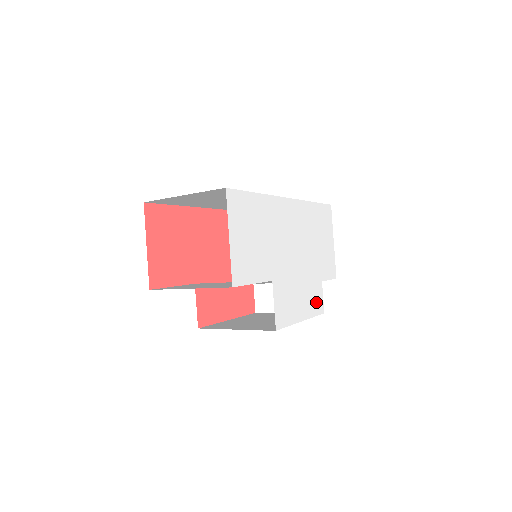
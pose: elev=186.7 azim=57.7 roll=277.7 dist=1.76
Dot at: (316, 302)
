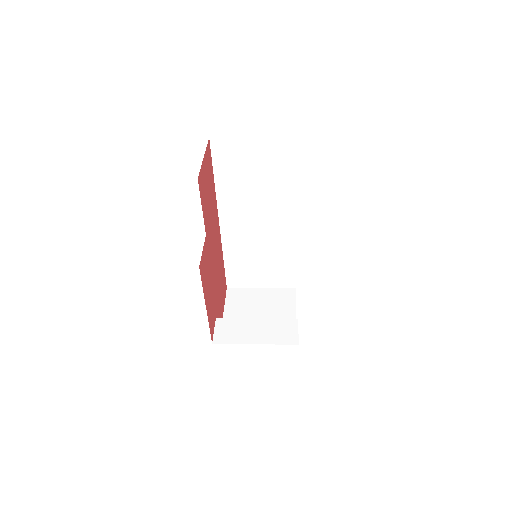
Dot at: occluded
